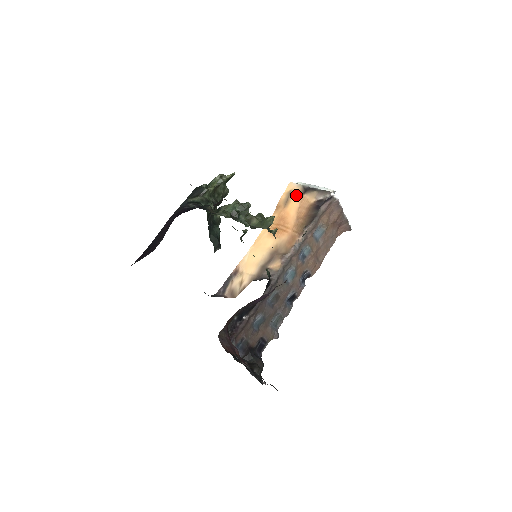
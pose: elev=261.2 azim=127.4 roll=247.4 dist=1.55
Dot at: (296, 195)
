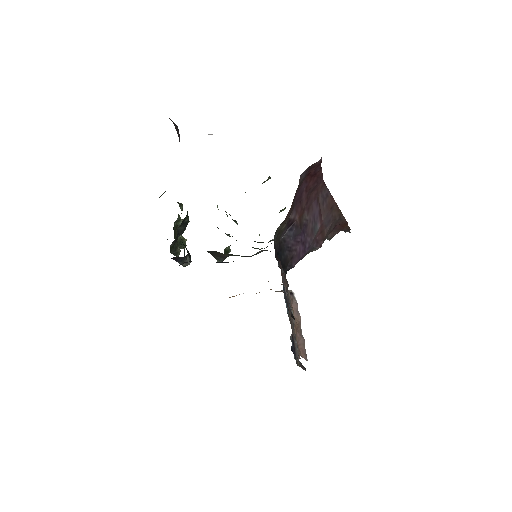
Dot at: occluded
